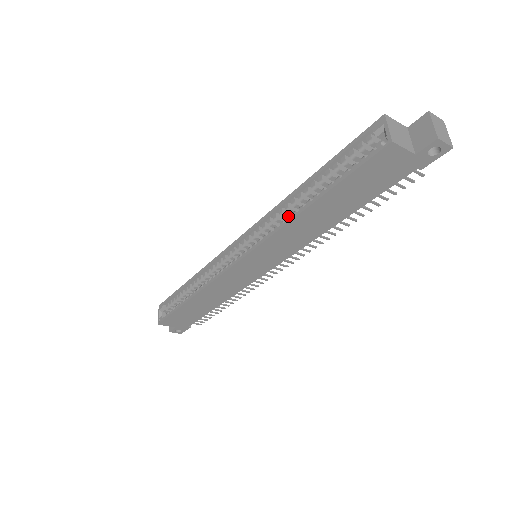
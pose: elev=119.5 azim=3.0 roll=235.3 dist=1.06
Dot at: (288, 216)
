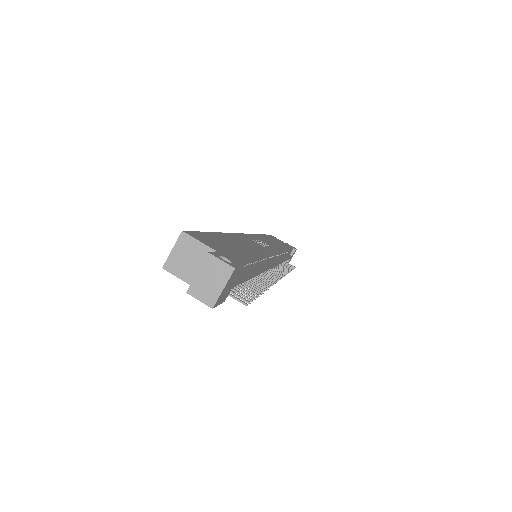
Dot at: occluded
